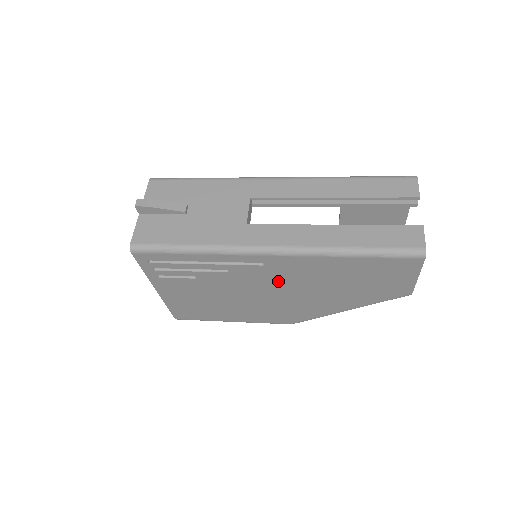
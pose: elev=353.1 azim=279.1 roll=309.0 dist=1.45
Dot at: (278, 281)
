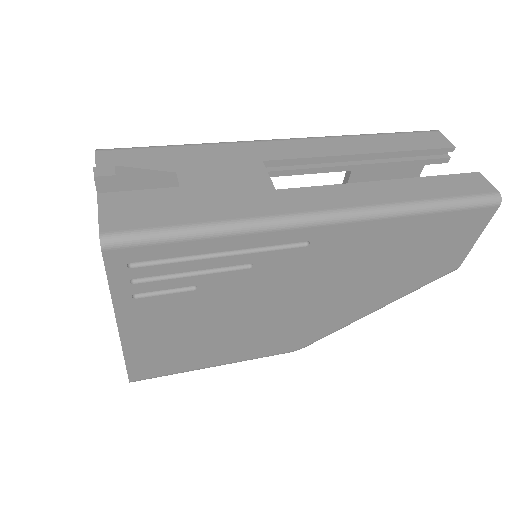
Dot at: (314, 274)
